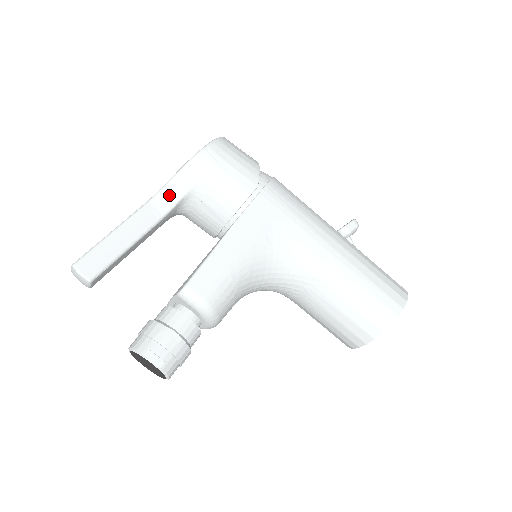
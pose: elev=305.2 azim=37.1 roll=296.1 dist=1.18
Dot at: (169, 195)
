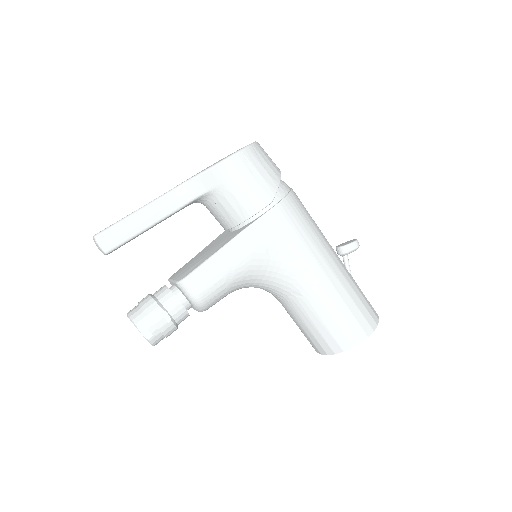
Dot at: (191, 189)
